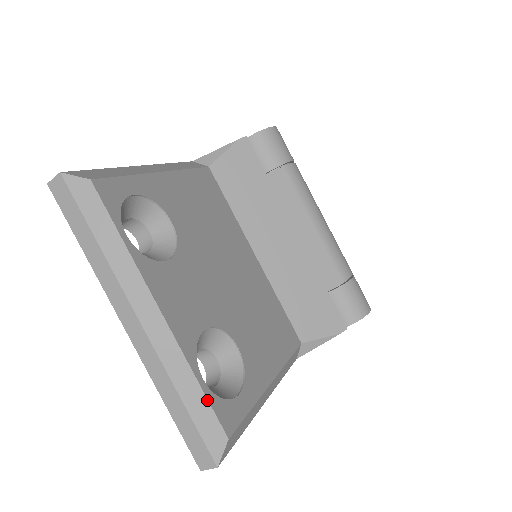
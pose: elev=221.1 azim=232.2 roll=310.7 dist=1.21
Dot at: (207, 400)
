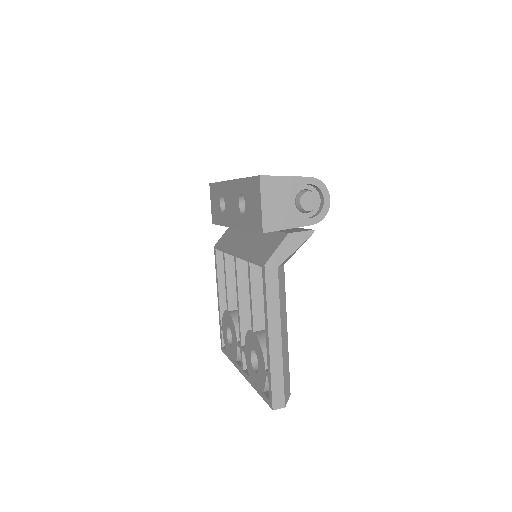
Dot at: occluded
